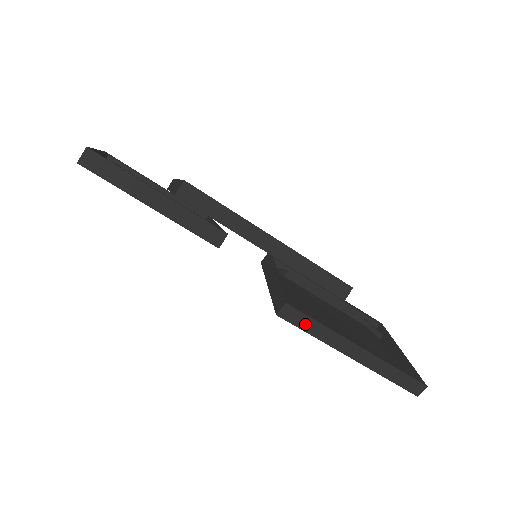
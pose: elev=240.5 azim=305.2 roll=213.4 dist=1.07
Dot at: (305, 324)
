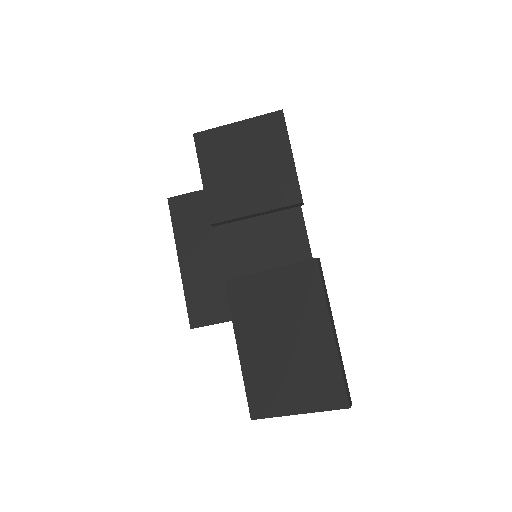
Dot at: (323, 280)
